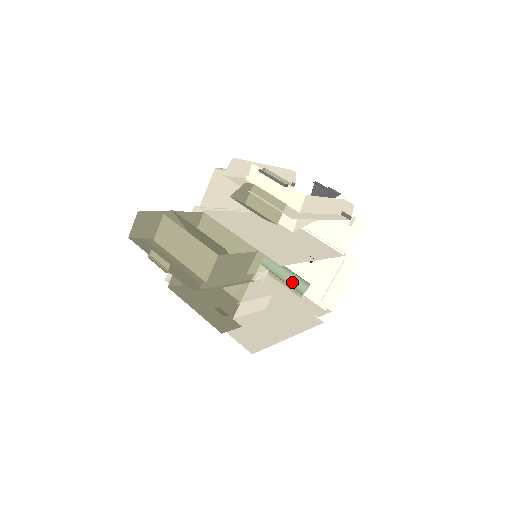
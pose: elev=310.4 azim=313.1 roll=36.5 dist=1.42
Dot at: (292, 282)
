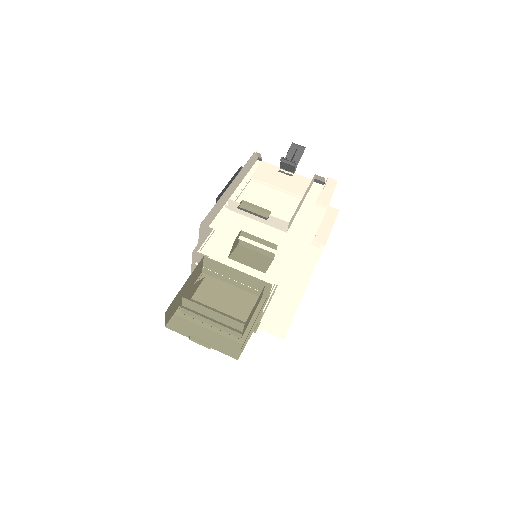
Dot at: occluded
